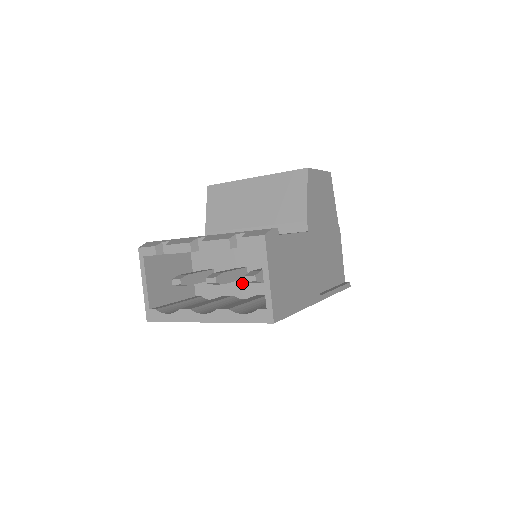
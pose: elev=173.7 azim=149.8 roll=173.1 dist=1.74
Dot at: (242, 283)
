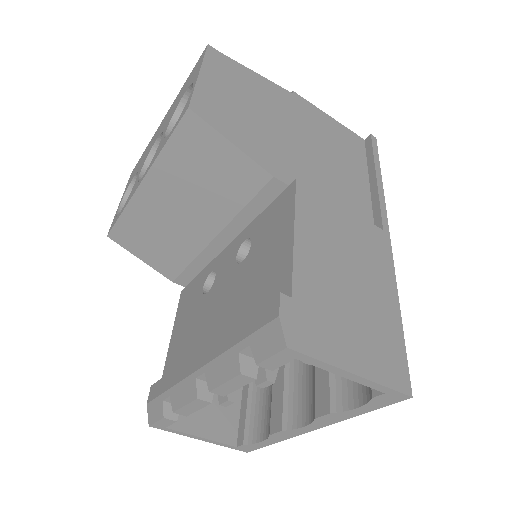
Dot at: occluded
